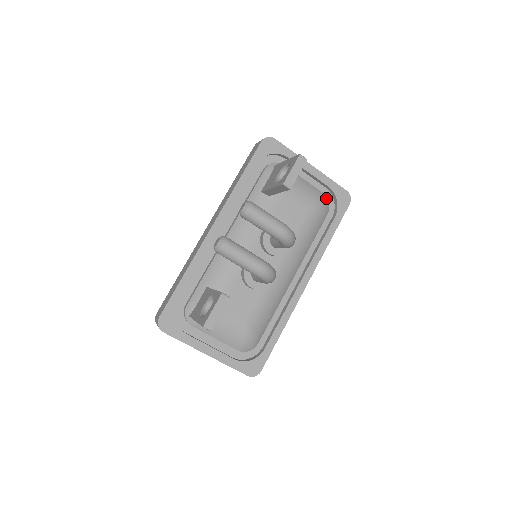
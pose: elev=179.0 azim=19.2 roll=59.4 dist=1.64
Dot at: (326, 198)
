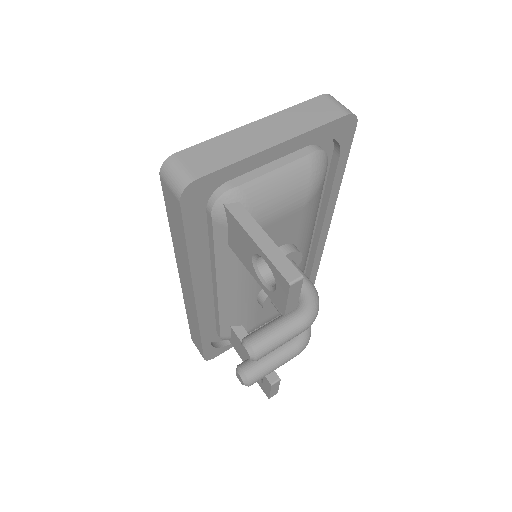
Dot at: (318, 155)
